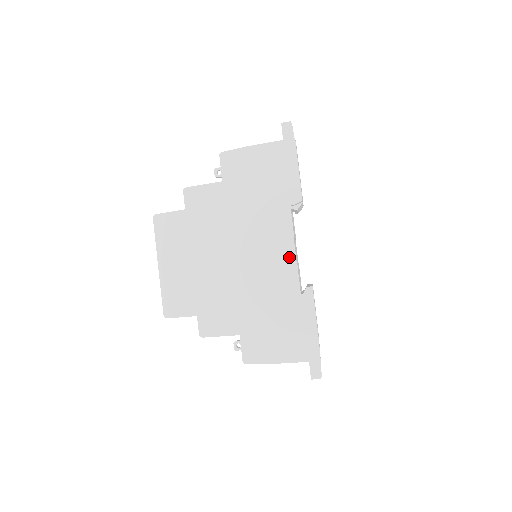
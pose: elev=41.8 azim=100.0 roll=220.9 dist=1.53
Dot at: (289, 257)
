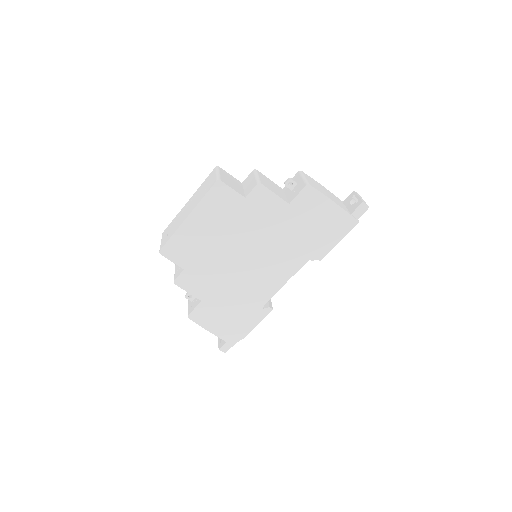
Dot at: (278, 284)
